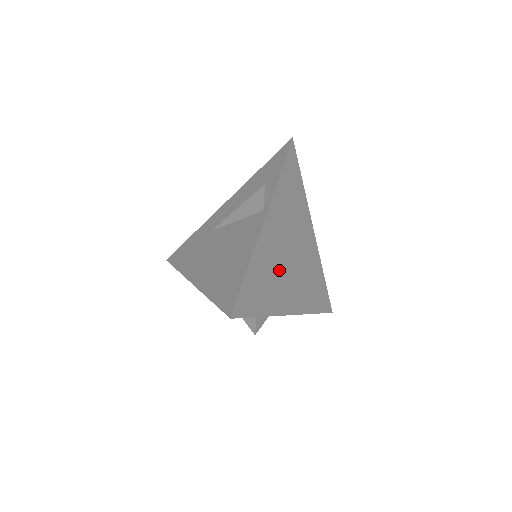
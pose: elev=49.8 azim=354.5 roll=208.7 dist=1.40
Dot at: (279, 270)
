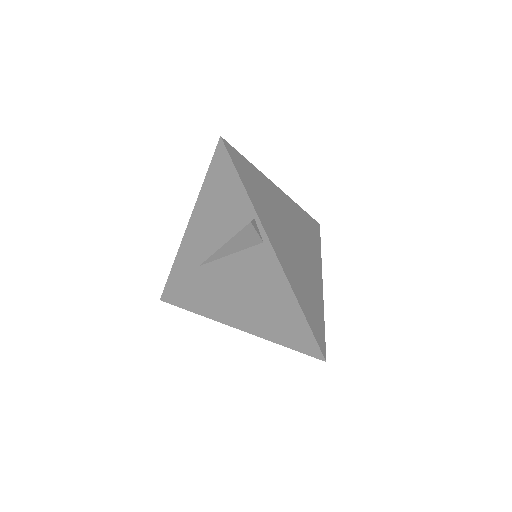
Dot at: (301, 268)
